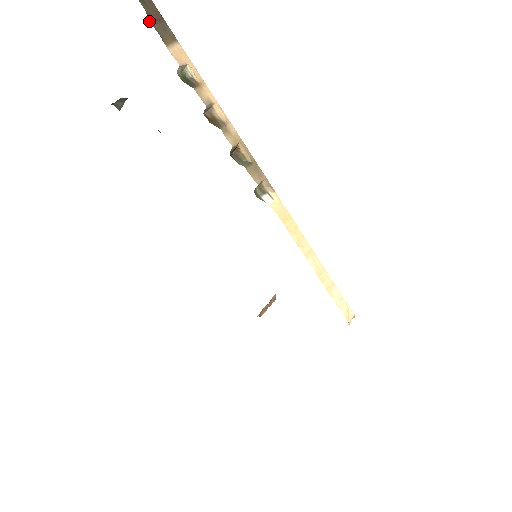
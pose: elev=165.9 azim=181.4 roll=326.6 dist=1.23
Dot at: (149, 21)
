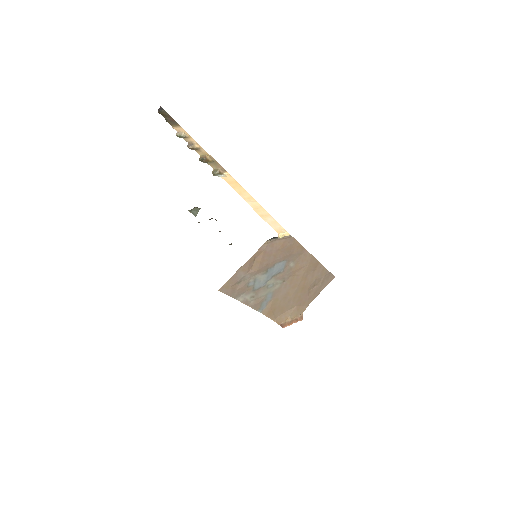
Dot at: (166, 121)
